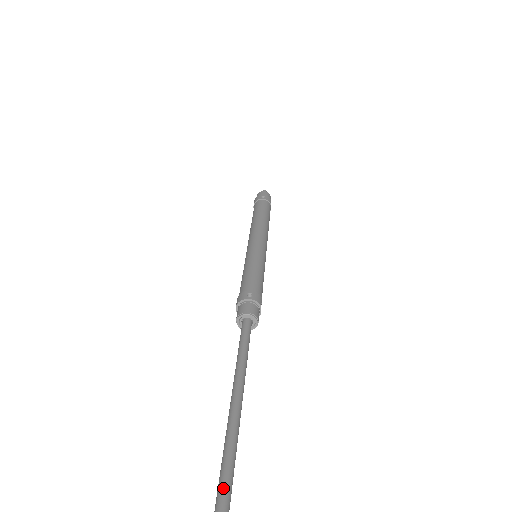
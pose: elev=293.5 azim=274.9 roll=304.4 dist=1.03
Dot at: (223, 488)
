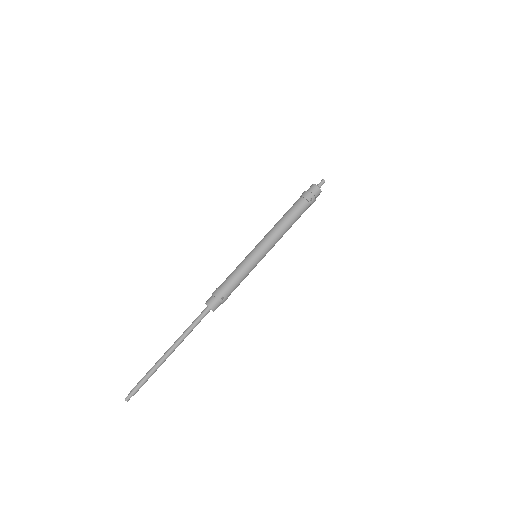
Dot at: (142, 384)
